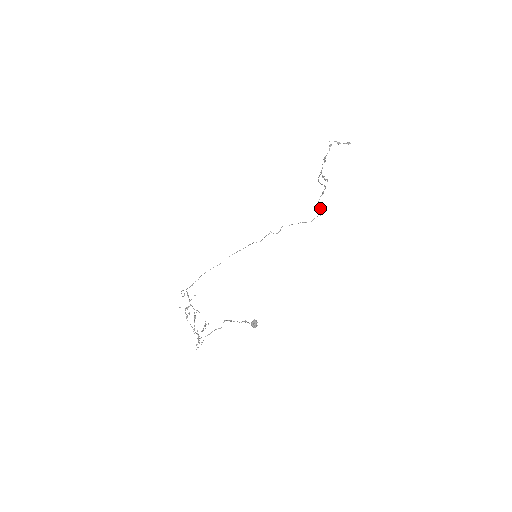
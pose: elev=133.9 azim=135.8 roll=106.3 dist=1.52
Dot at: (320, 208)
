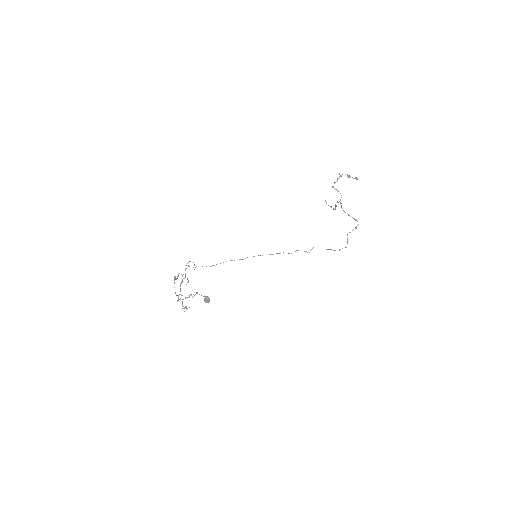
Dot at: (347, 240)
